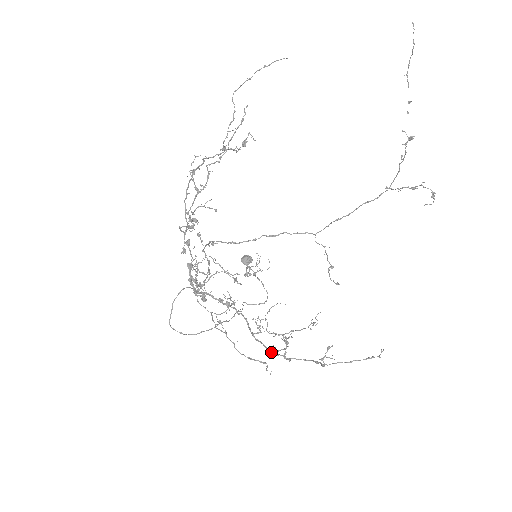
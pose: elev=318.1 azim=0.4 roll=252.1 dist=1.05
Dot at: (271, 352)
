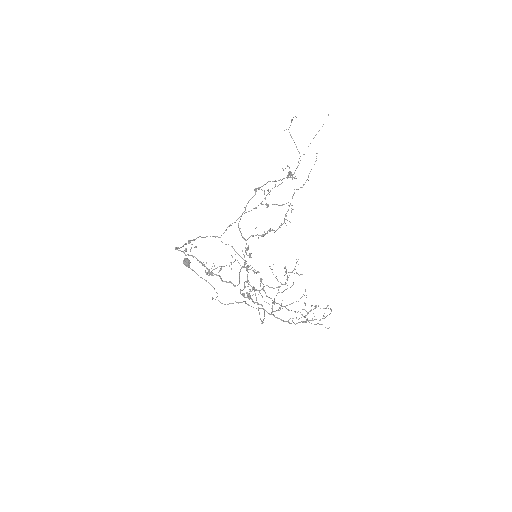
Dot at: (289, 323)
